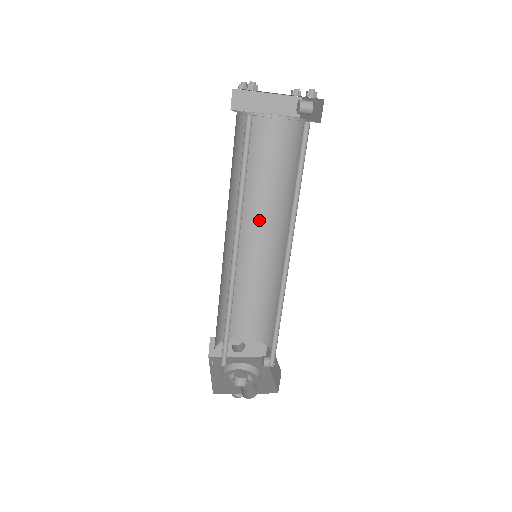
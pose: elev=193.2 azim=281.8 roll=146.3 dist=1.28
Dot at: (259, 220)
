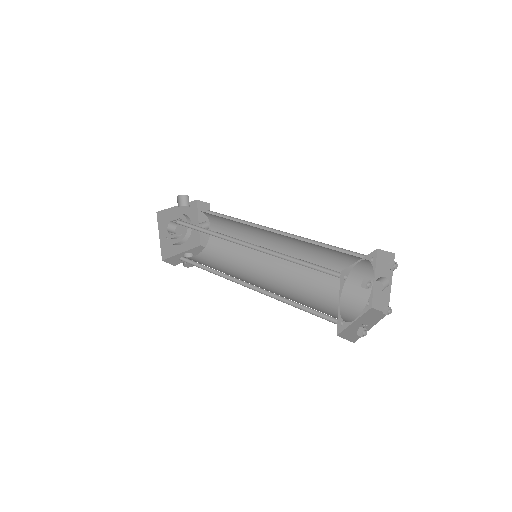
Dot at: occluded
